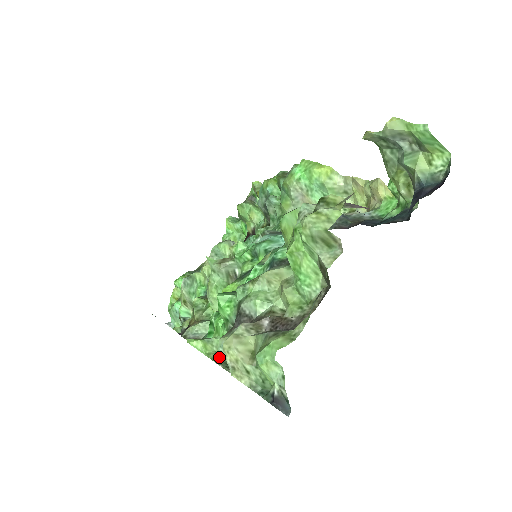
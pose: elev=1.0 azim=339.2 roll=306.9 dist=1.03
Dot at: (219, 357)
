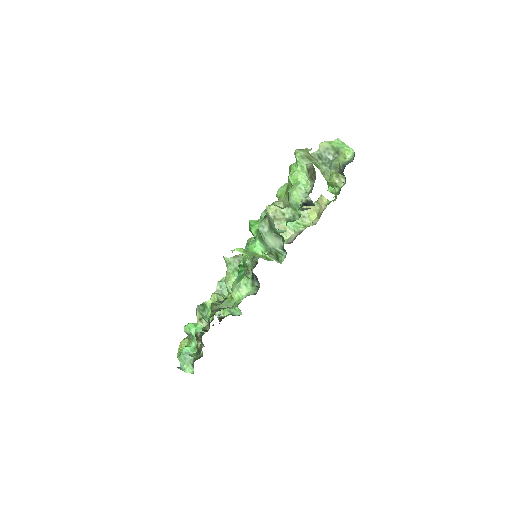
Dot at: occluded
